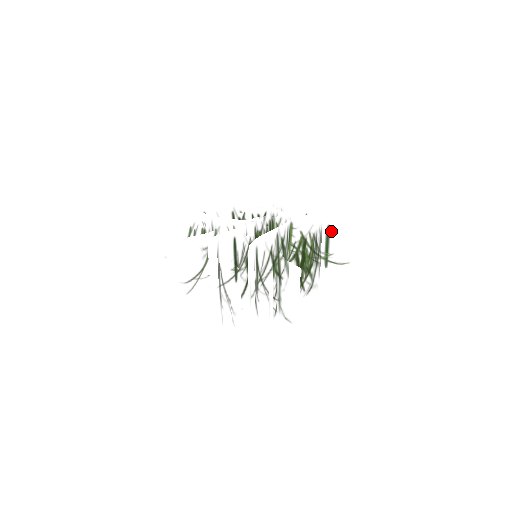
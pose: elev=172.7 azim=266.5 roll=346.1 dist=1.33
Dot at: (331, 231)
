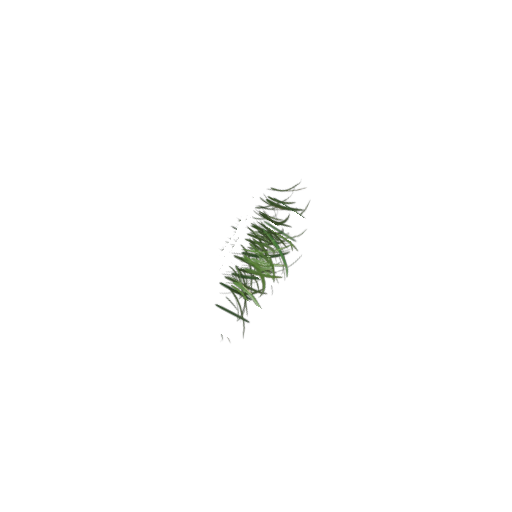
Dot at: (270, 223)
